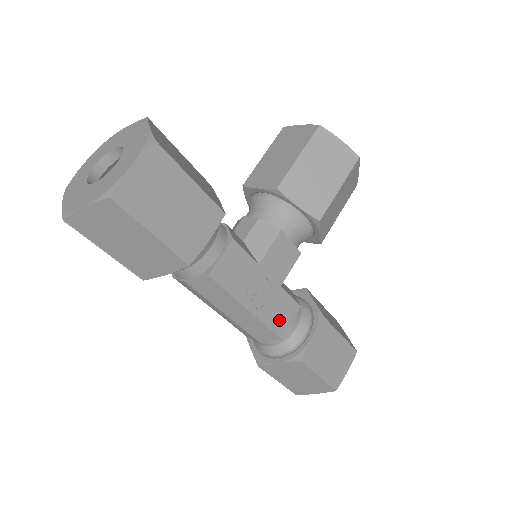
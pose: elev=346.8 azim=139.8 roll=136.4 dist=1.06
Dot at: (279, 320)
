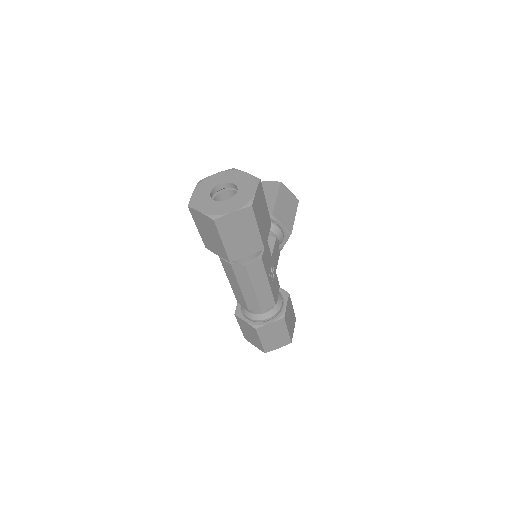
Dot at: (275, 292)
